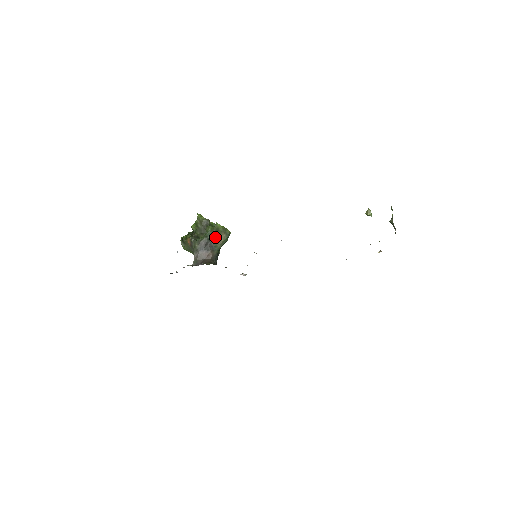
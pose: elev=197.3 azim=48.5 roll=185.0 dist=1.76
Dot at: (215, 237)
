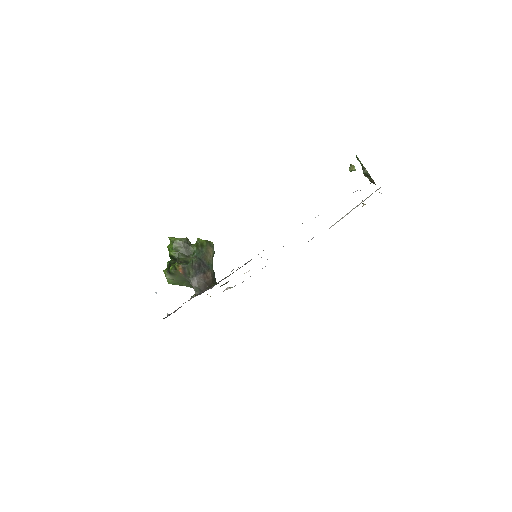
Dot at: (204, 254)
